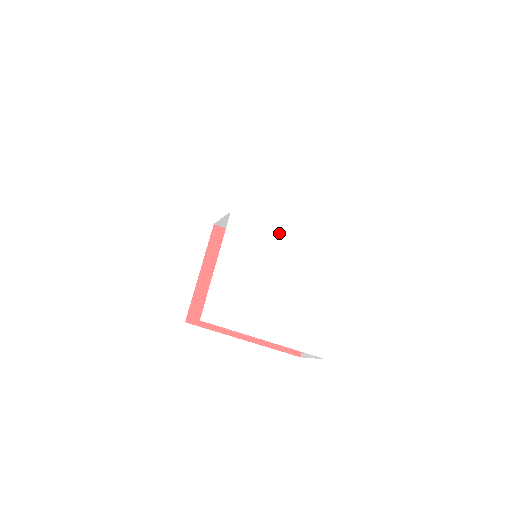
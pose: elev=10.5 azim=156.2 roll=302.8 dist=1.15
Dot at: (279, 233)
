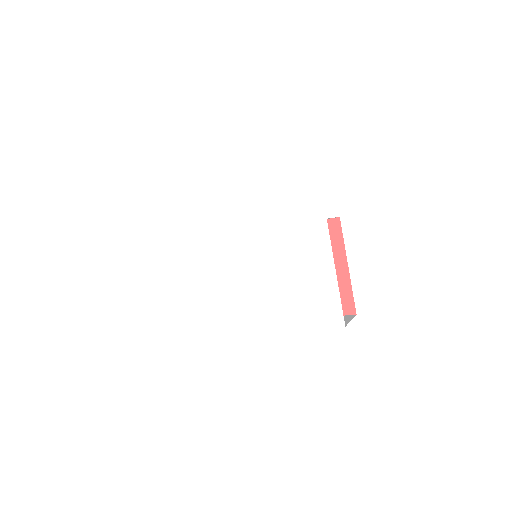
Dot at: (253, 234)
